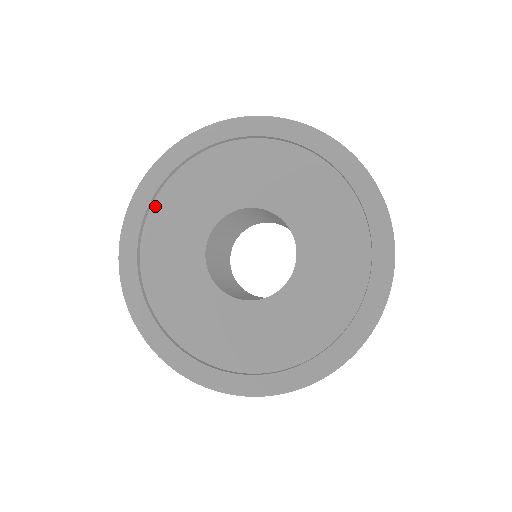
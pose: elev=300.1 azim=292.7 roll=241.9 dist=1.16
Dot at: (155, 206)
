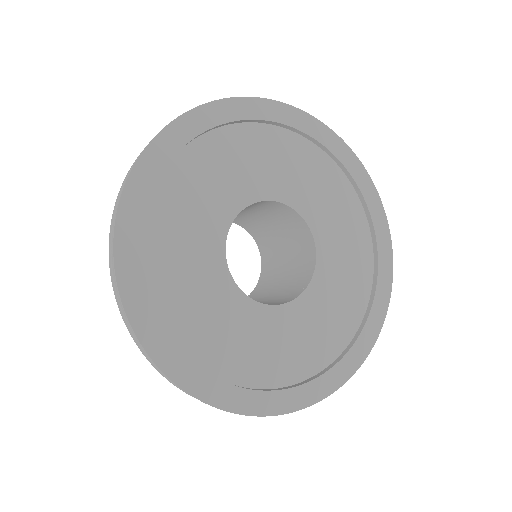
Dot at: (145, 256)
